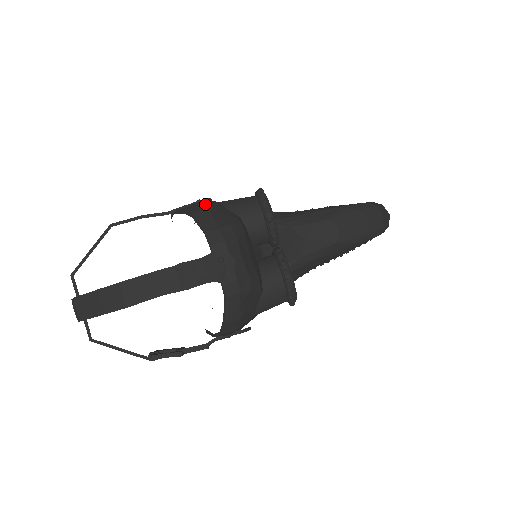
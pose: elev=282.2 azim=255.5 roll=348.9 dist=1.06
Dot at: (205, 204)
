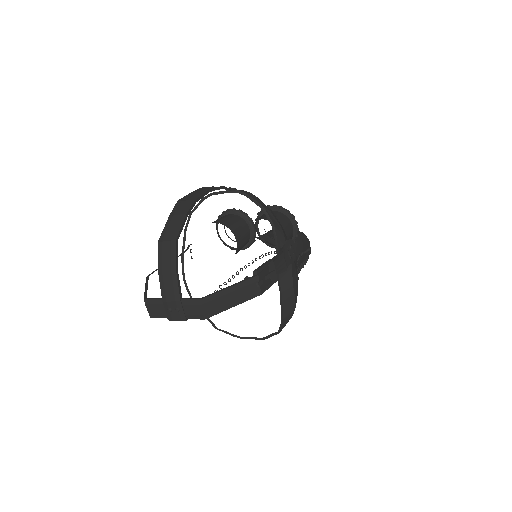
Dot at: occluded
